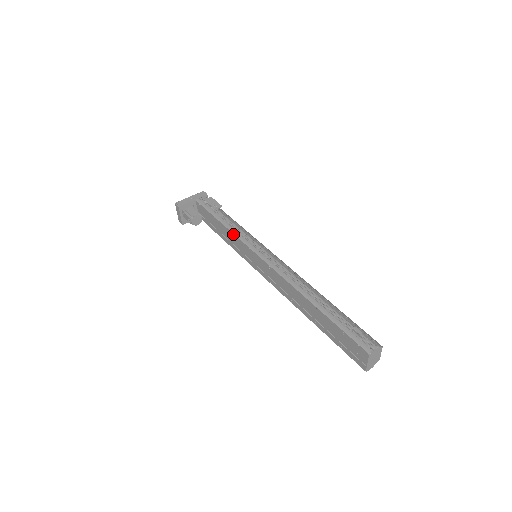
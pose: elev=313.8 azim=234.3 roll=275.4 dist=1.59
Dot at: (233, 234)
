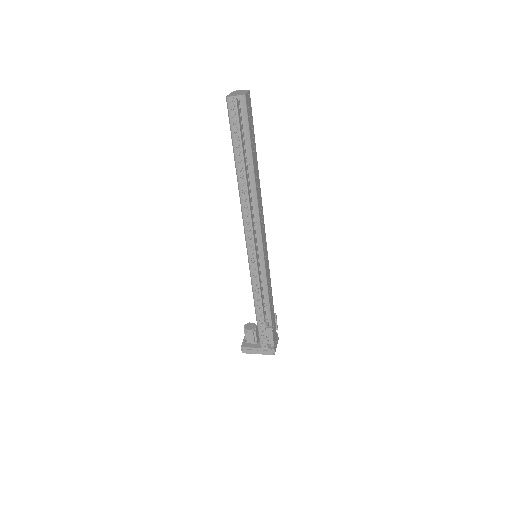
Dot at: occluded
